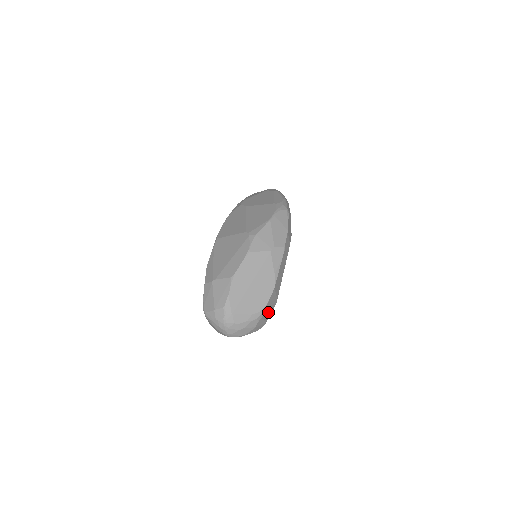
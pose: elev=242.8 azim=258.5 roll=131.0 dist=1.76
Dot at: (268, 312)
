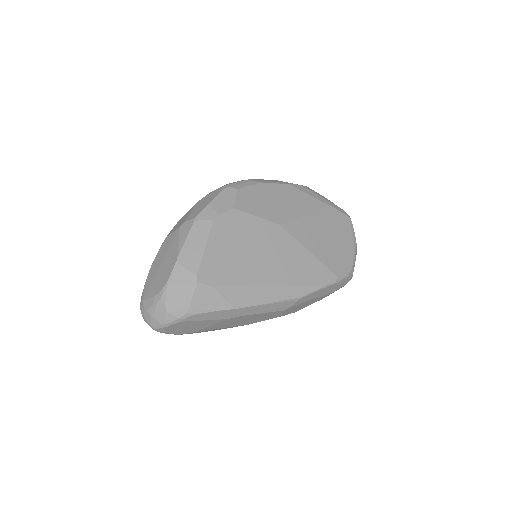
Dot at: (182, 292)
